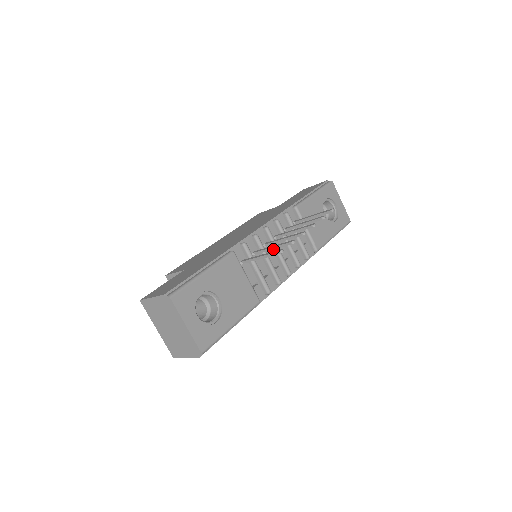
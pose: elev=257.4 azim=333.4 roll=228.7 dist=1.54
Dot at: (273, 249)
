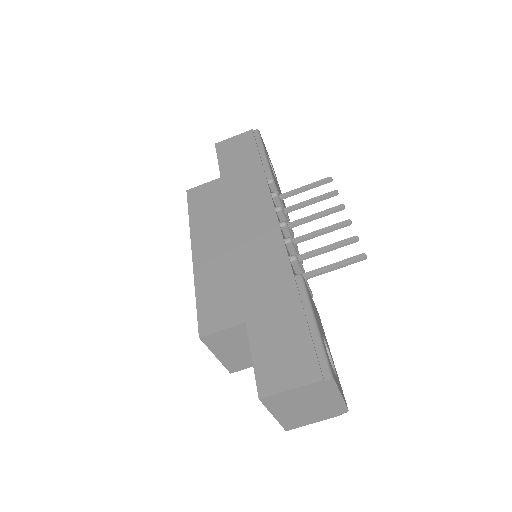
Dot at: occluded
